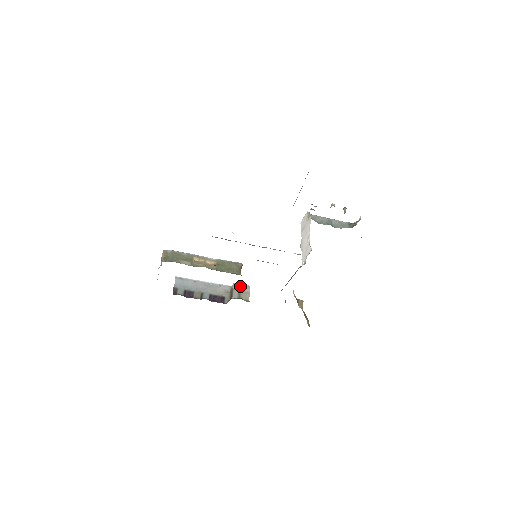
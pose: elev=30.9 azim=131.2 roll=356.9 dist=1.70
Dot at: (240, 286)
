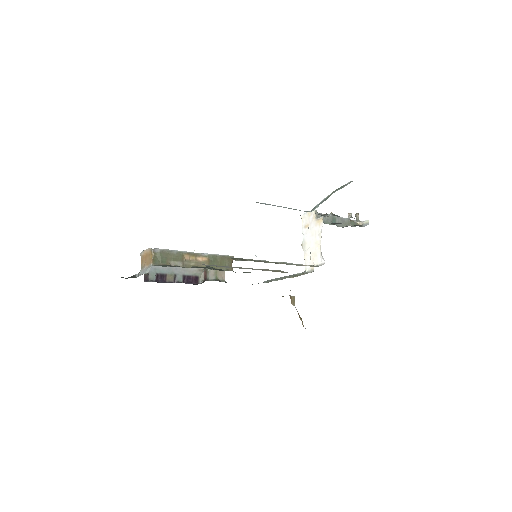
Dot at: occluded
